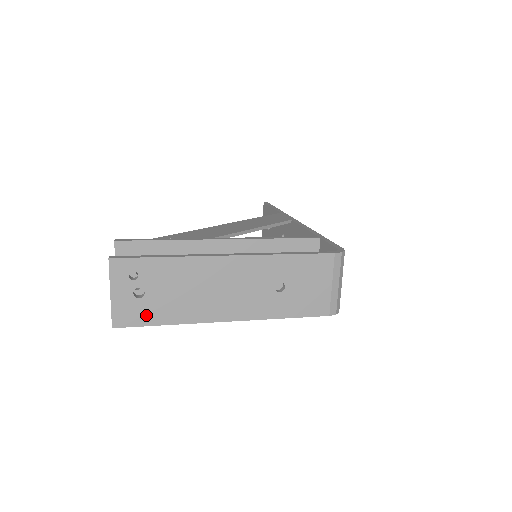
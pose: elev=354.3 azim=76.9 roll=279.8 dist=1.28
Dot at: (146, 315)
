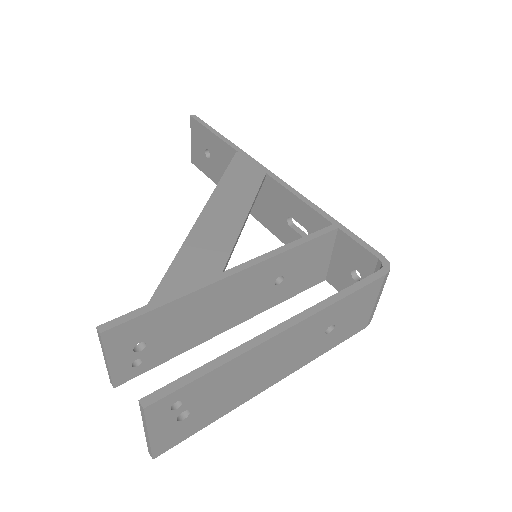
Dot at: (191, 427)
